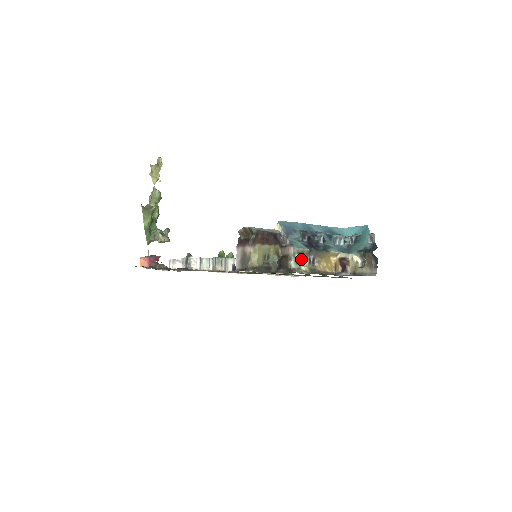
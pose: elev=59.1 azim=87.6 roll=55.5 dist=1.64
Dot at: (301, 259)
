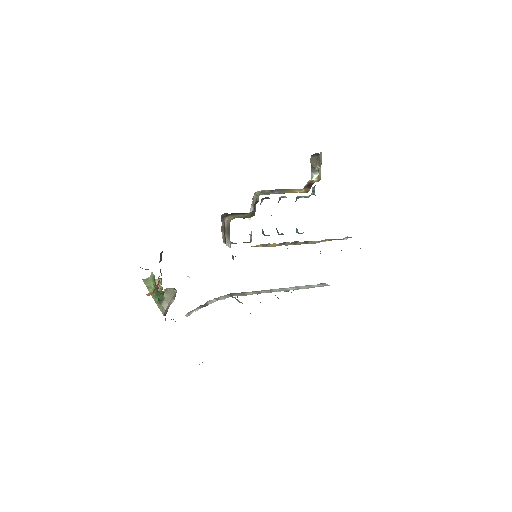
Dot at: occluded
